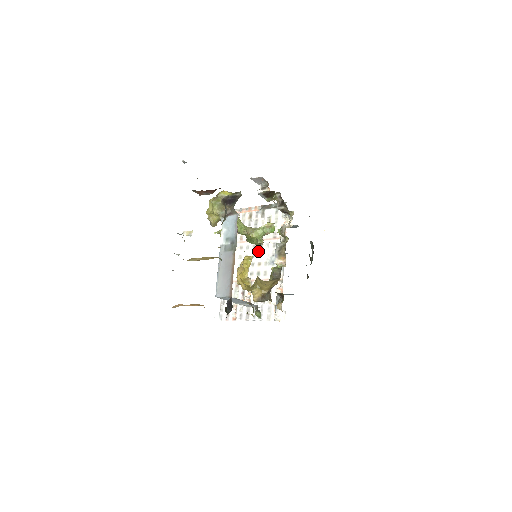
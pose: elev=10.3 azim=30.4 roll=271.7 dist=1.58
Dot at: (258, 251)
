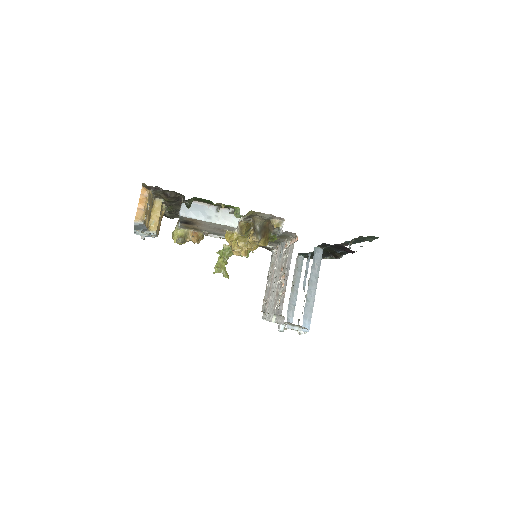
Dot at: (274, 274)
